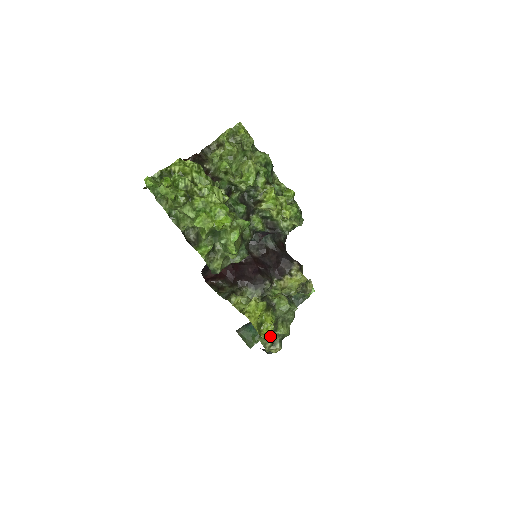
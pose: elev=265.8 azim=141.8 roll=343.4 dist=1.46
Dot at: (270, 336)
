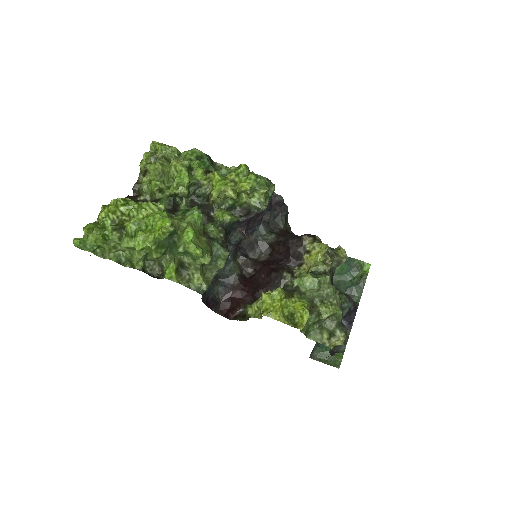
Dot at: (320, 327)
